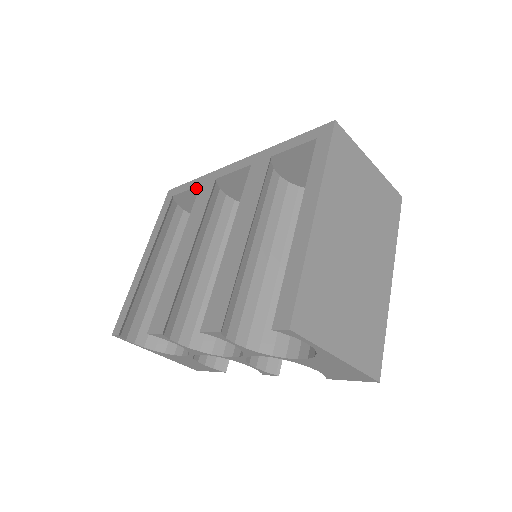
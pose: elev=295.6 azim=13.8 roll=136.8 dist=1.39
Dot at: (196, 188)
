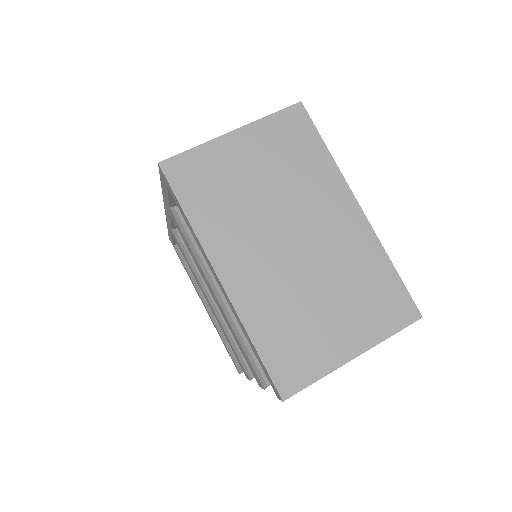
Dot at: occluded
